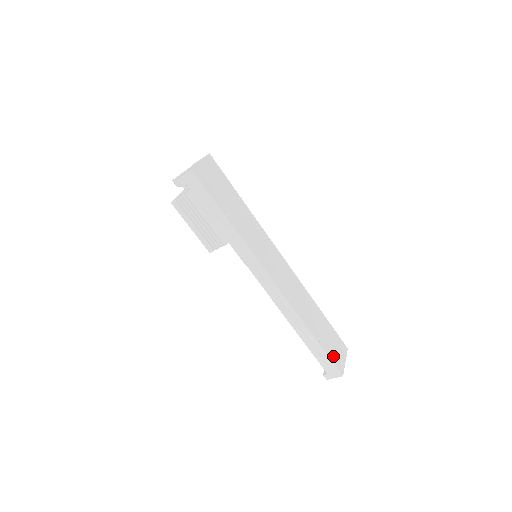
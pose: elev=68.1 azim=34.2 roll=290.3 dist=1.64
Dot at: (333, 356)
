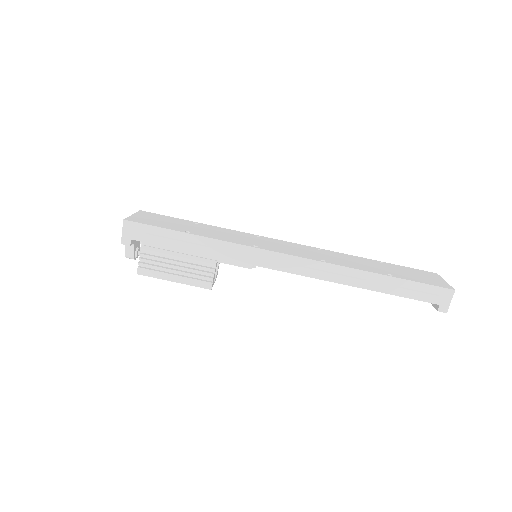
Dot at: (424, 281)
